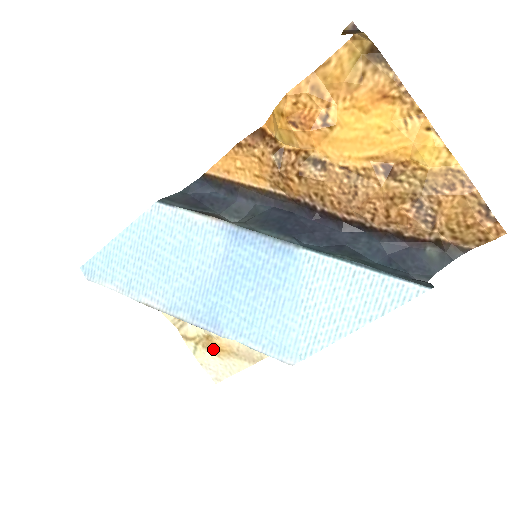
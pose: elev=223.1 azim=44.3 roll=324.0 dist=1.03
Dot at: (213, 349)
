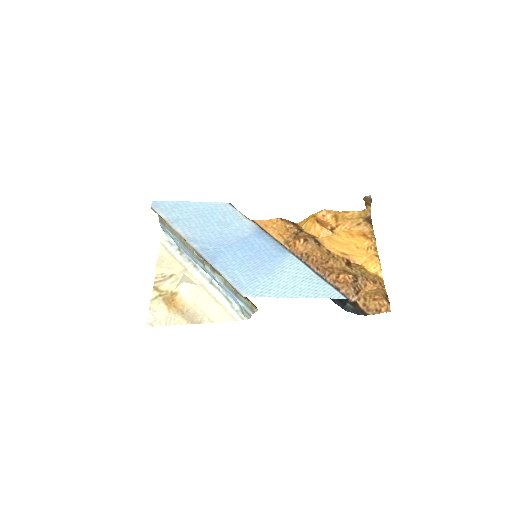
Dot at: (169, 303)
